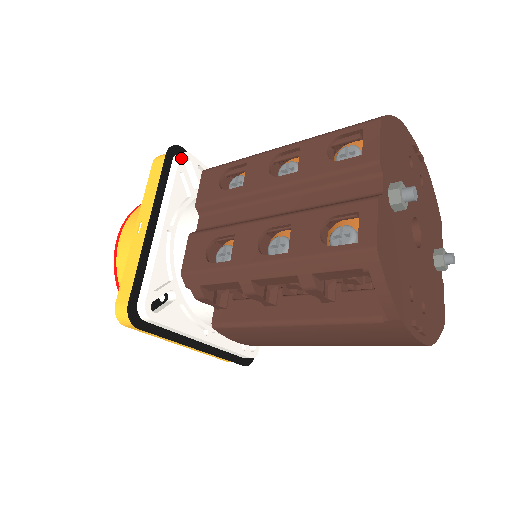
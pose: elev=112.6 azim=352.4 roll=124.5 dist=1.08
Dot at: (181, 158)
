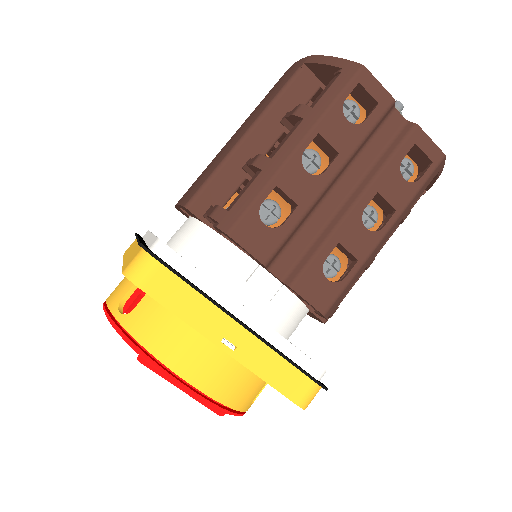
Dot at: (173, 250)
